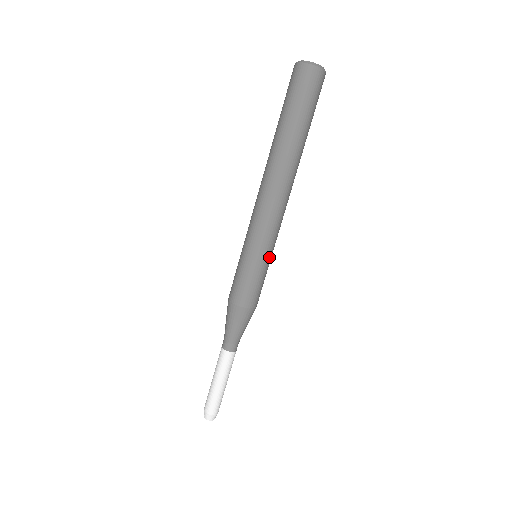
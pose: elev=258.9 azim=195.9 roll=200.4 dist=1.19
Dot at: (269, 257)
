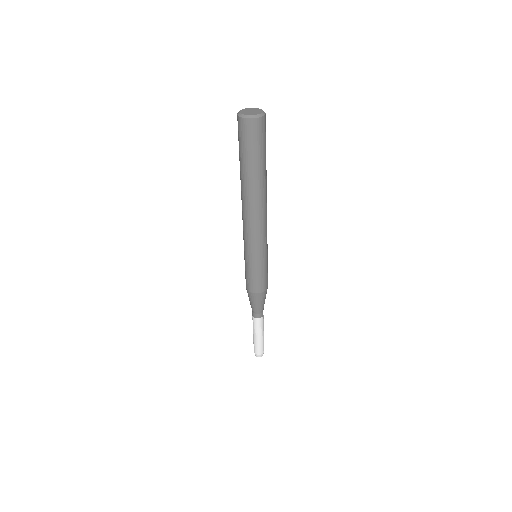
Dot at: (265, 257)
